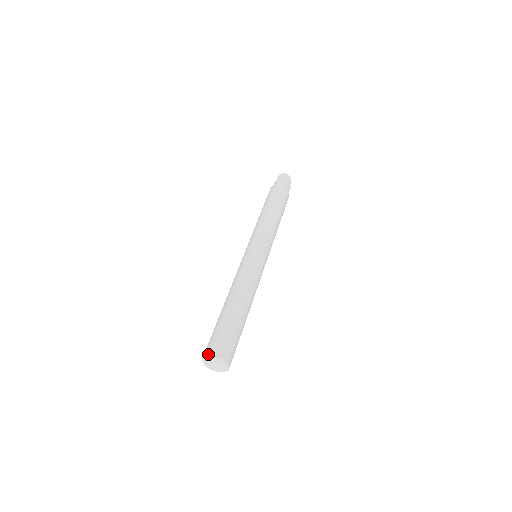
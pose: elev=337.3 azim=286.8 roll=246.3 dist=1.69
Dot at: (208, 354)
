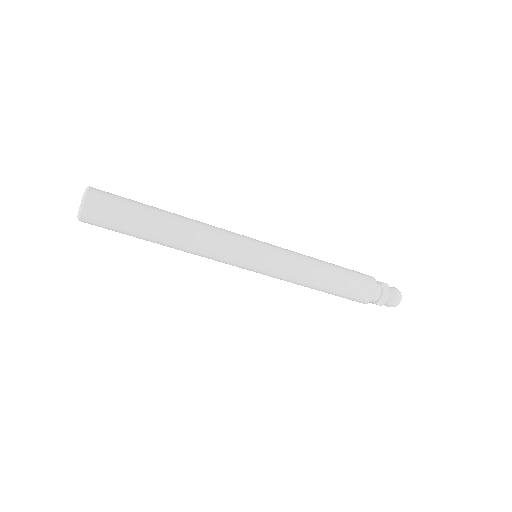
Dot at: occluded
